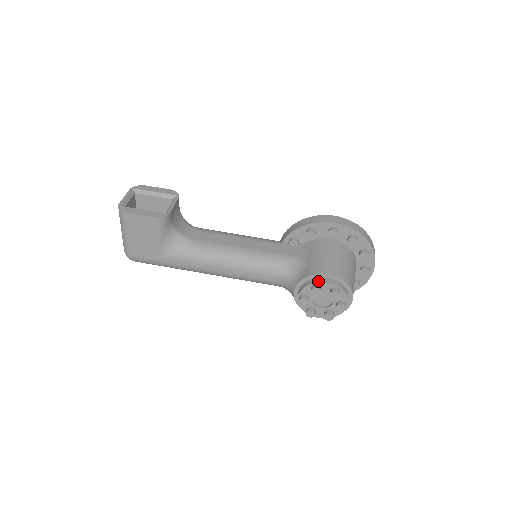
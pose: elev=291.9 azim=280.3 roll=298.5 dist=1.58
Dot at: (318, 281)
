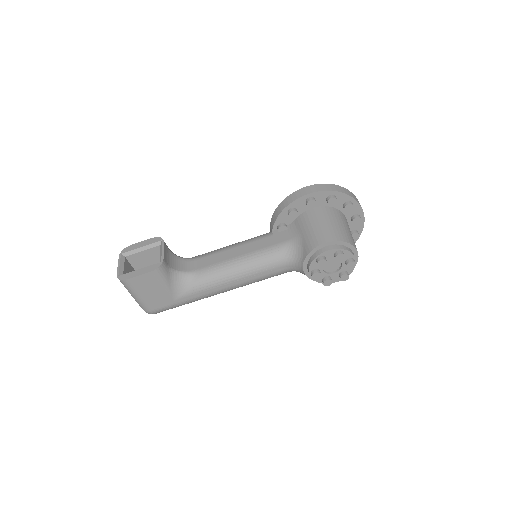
Dot at: (319, 253)
